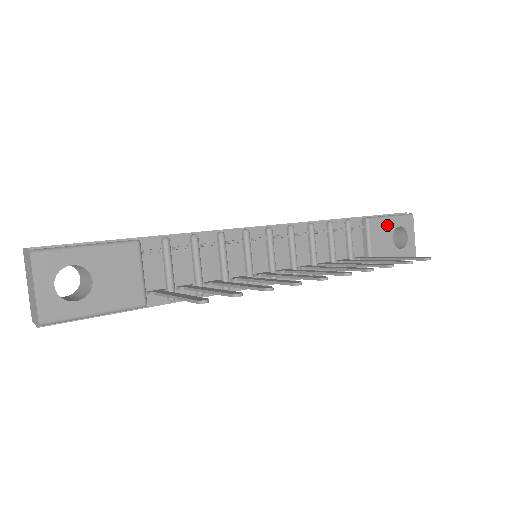
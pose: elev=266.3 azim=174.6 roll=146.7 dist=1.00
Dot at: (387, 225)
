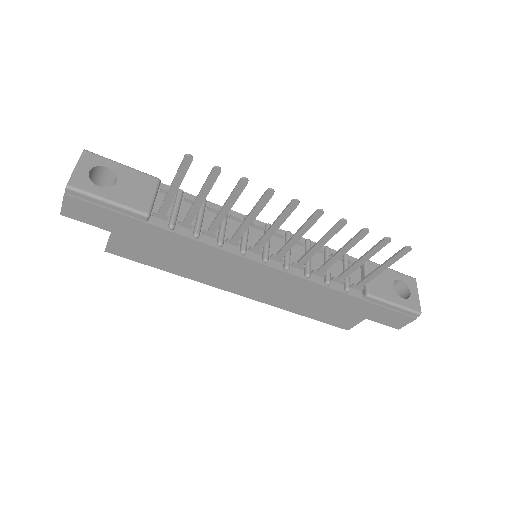
Dot at: (386, 273)
